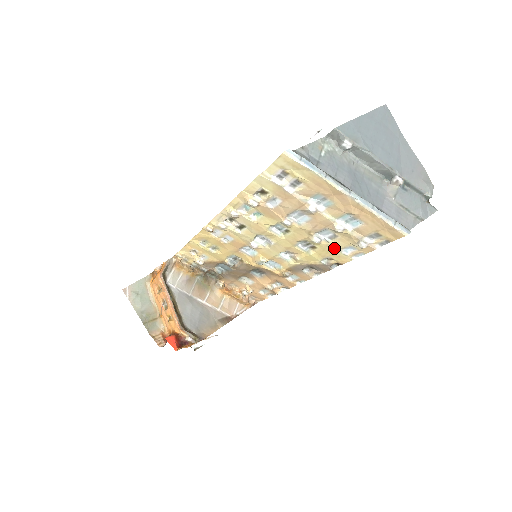
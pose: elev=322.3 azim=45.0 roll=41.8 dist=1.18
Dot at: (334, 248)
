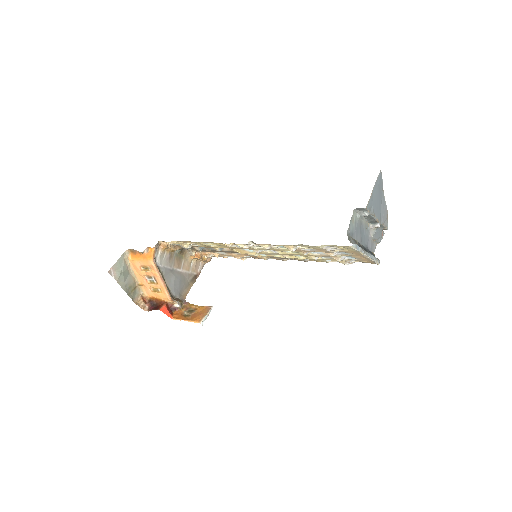
Dot at: (323, 260)
